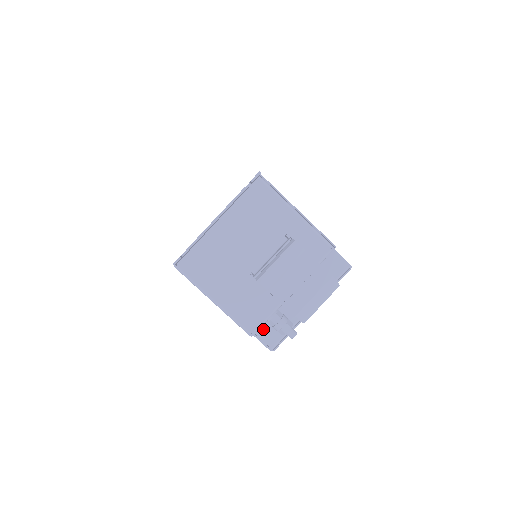
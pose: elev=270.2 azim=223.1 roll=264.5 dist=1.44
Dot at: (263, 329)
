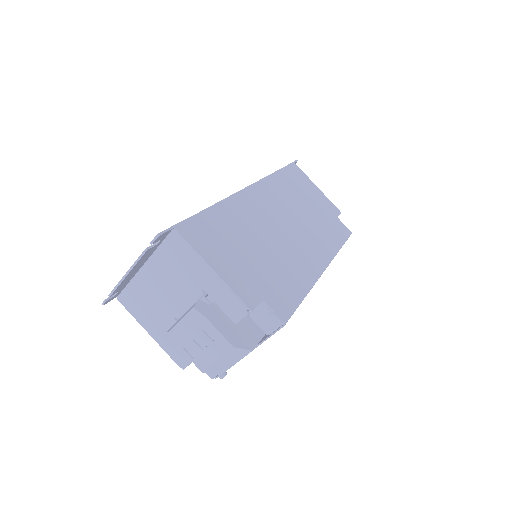
Dot at: occluded
